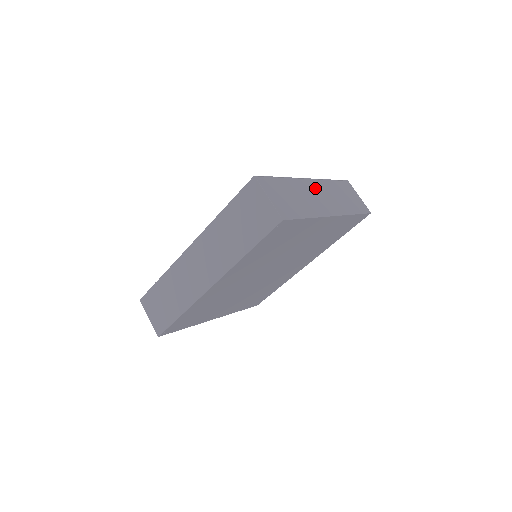
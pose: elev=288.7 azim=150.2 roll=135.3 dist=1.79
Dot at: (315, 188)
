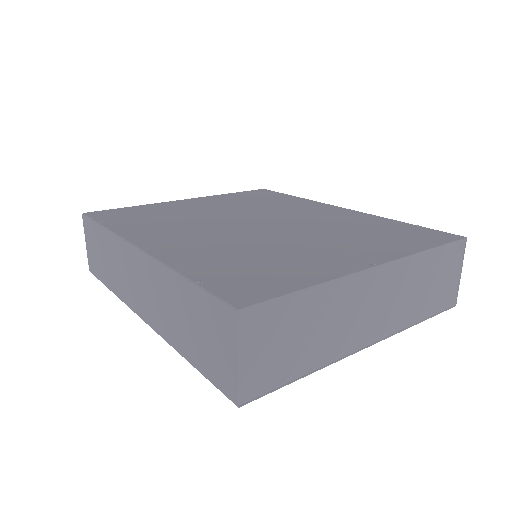
Dot at: (376, 288)
